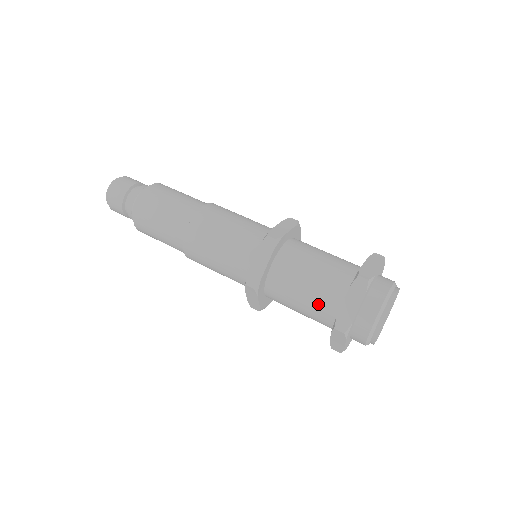
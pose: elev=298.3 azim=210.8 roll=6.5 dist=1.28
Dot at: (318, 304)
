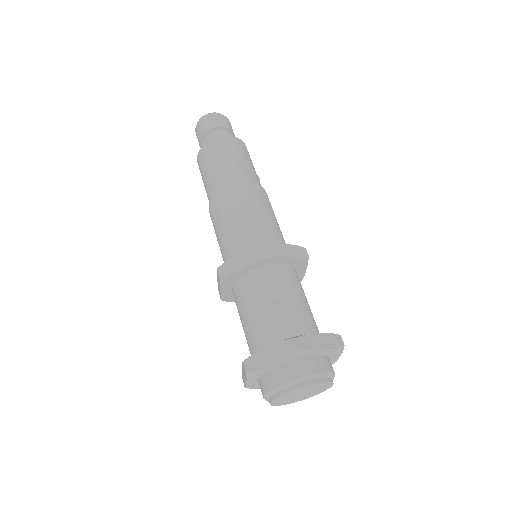
Dot at: (254, 332)
